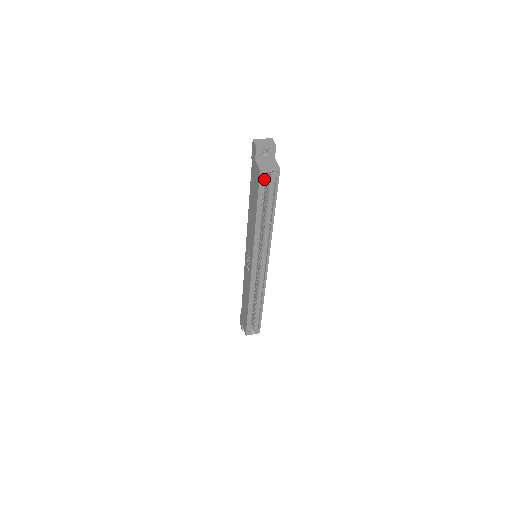
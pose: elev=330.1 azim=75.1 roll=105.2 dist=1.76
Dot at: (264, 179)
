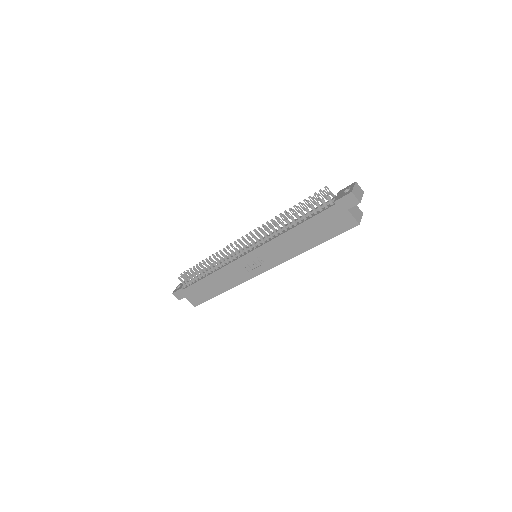
Dot at: occluded
